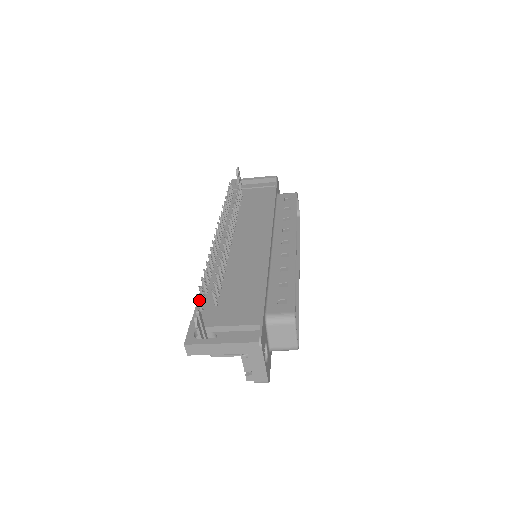
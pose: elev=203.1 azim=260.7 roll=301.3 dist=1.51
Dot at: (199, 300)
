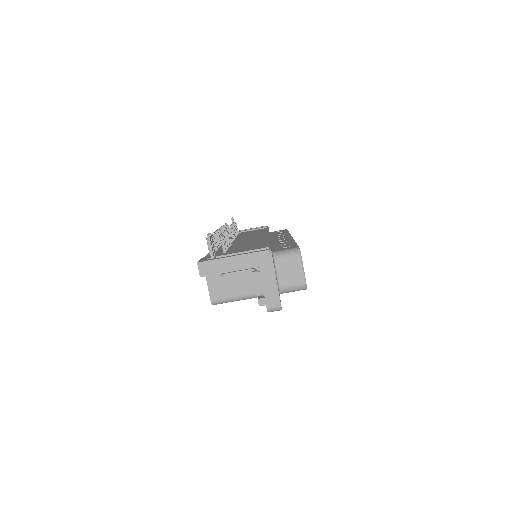
Dot at: occluded
